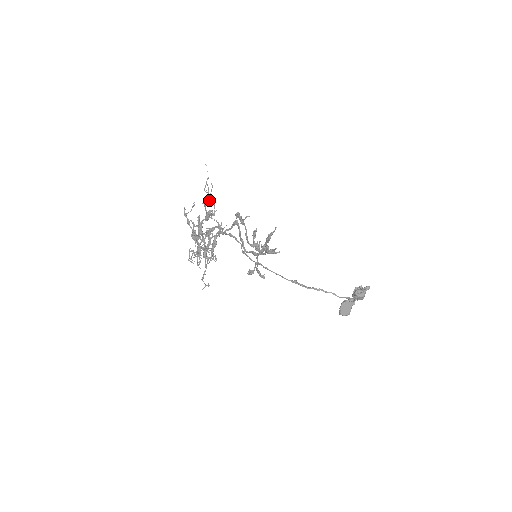
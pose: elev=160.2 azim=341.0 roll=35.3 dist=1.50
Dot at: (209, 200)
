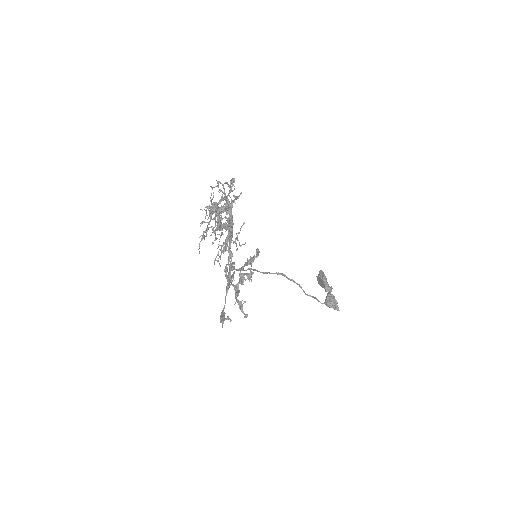
Dot at: (231, 239)
